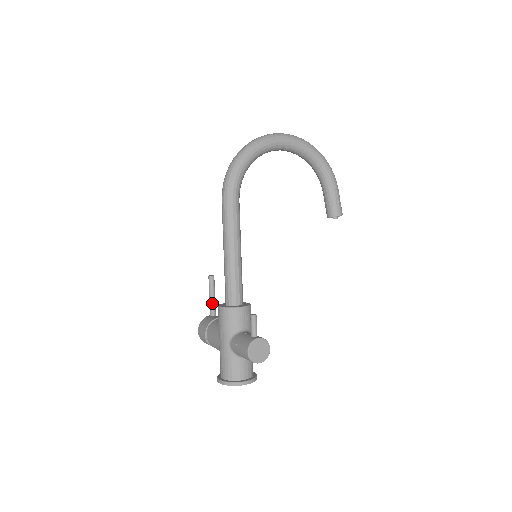
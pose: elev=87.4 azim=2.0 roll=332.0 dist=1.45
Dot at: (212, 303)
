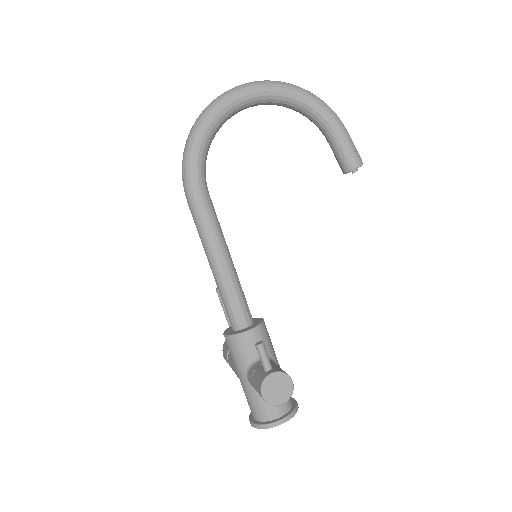
Dot at: occluded
